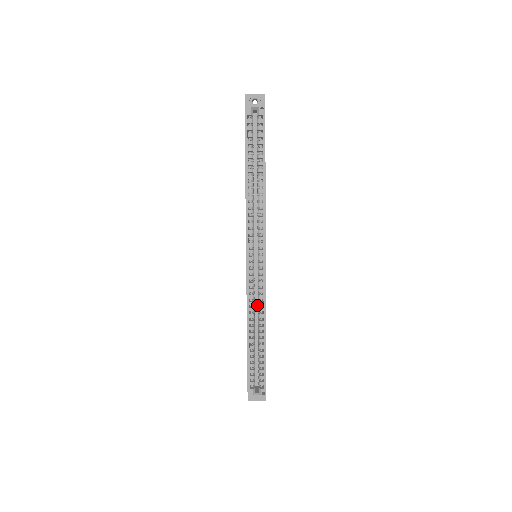
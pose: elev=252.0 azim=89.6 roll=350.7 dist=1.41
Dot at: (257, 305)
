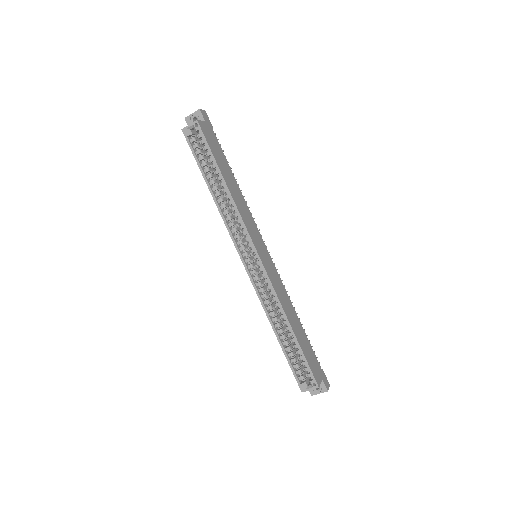
Dot at: occluded
